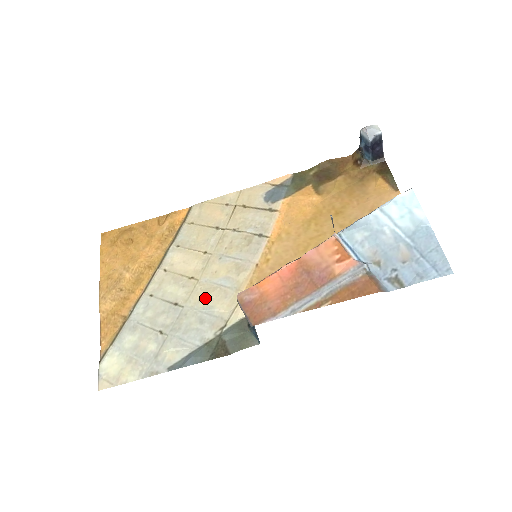
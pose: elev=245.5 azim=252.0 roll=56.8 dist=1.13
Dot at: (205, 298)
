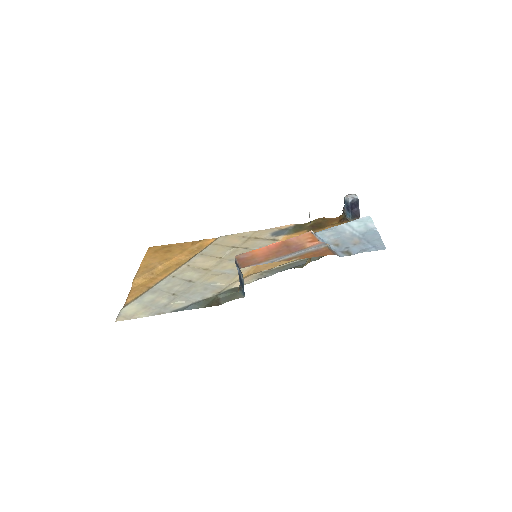
Dot at: (212, 278)
